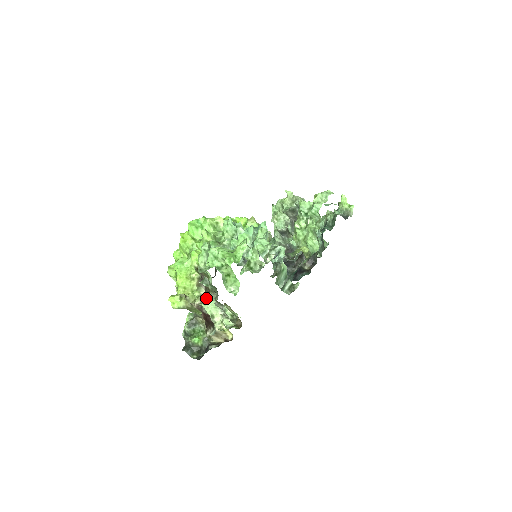
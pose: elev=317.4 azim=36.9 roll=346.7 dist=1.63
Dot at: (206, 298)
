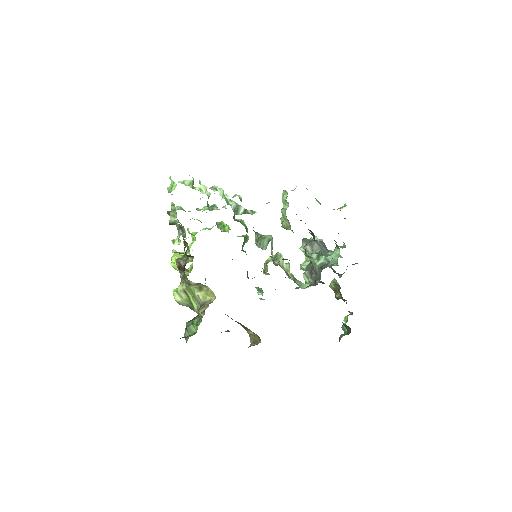
Dot at: (186, 256)
